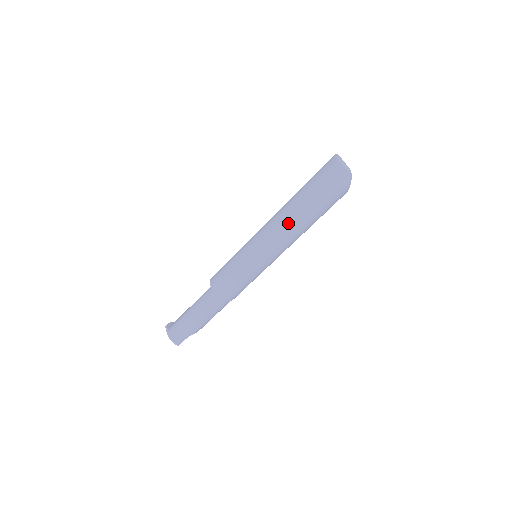
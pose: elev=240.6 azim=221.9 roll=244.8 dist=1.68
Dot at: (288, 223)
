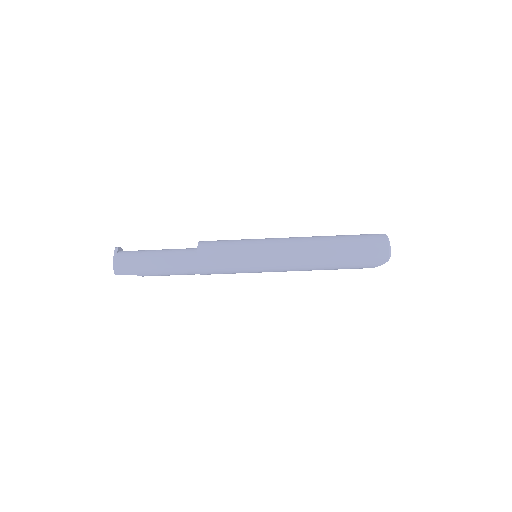
Dot at: (311, 255)
